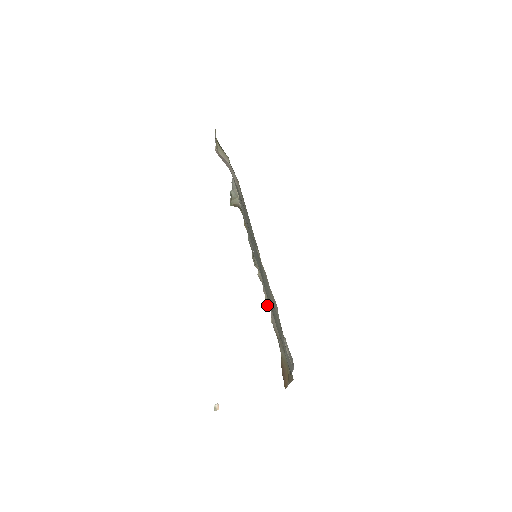
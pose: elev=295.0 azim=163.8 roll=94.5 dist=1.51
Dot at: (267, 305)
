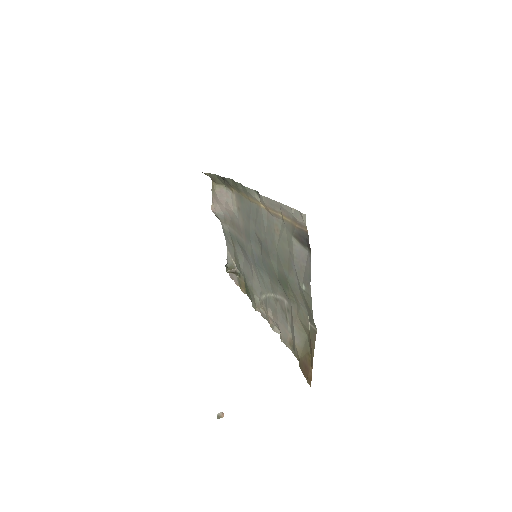
Dot at: (274, 331)
